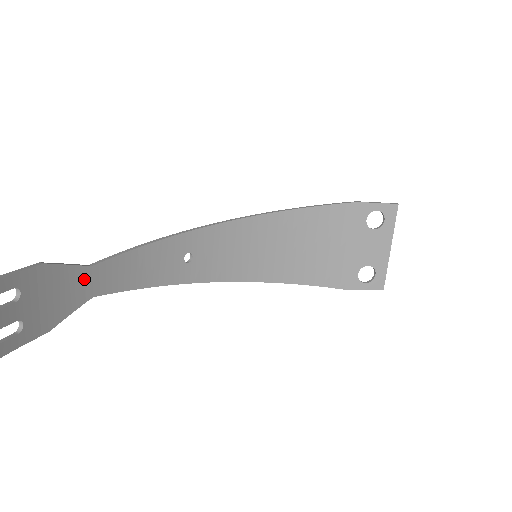
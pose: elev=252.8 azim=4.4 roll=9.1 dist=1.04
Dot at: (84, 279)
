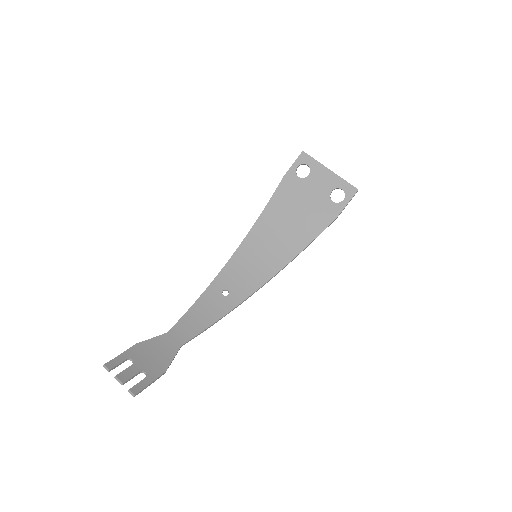
Dot at: (168, 340)
